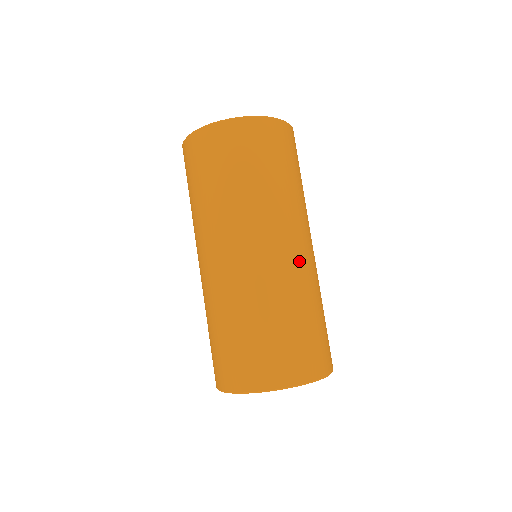
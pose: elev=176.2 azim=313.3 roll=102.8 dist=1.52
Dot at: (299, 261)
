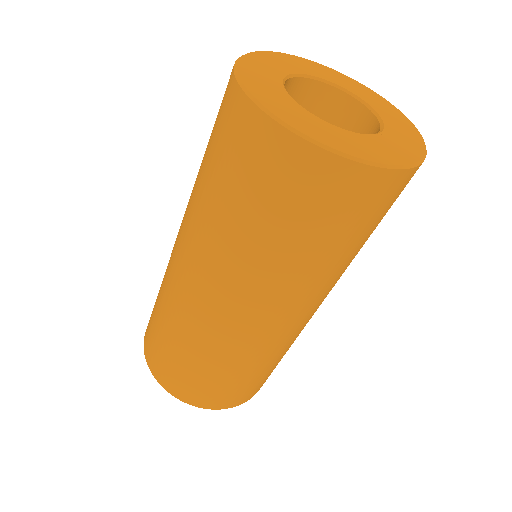
Dot at: (308, 320)
